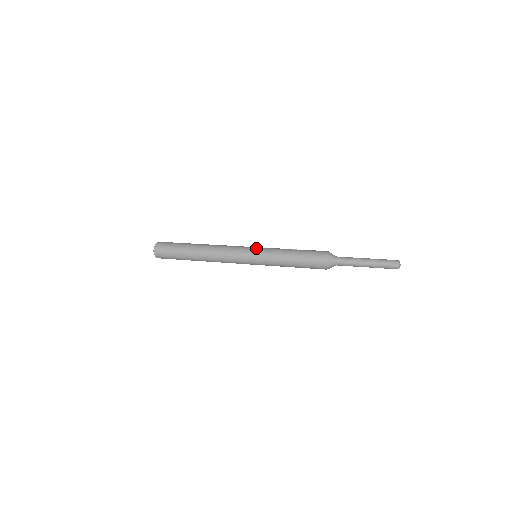
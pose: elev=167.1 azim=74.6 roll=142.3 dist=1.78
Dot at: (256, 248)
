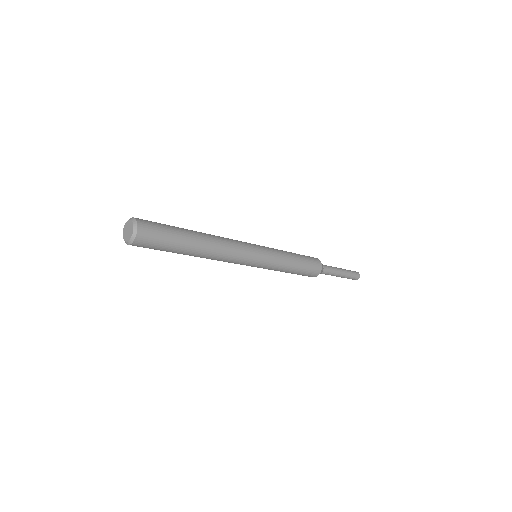
Dot at: occluded
